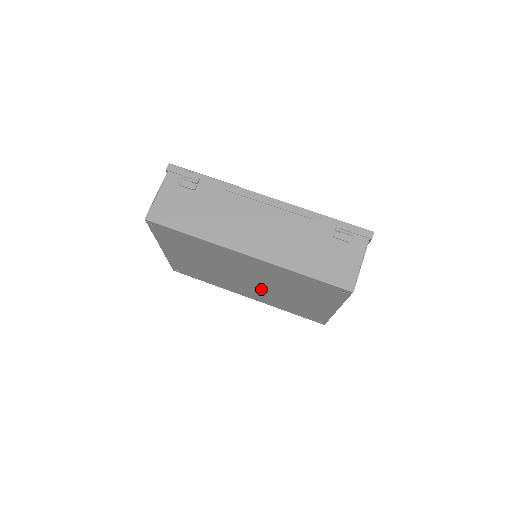
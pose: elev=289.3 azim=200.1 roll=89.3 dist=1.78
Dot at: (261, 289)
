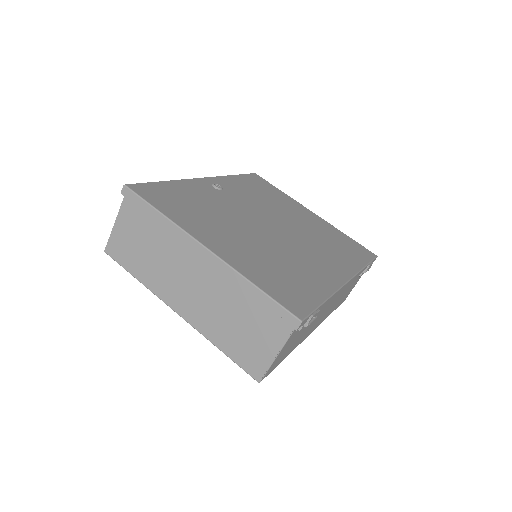
Dot at: occluded
